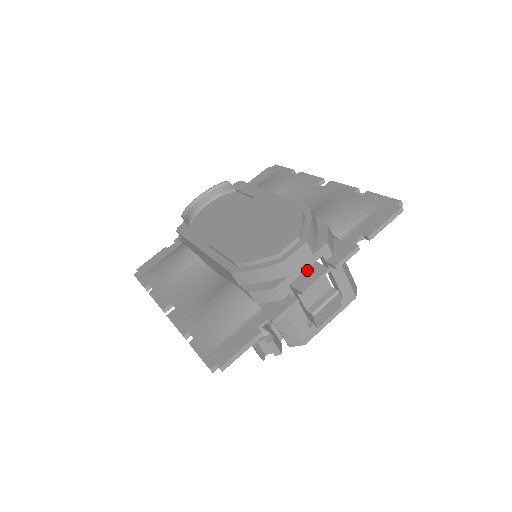
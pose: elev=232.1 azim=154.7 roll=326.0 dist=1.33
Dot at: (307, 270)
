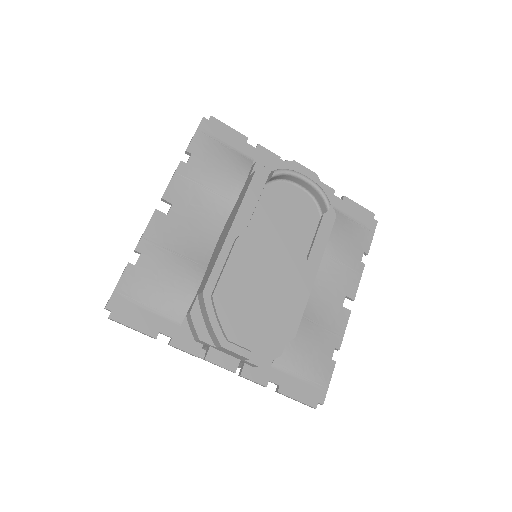
Dot at: occluded
